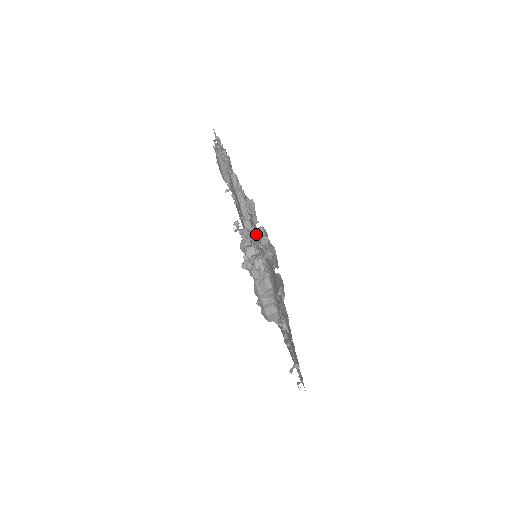
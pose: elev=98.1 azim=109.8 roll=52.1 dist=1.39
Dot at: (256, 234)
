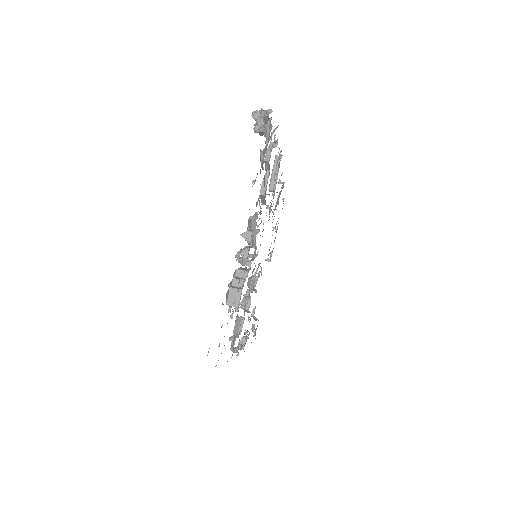
Dot at: occluded
